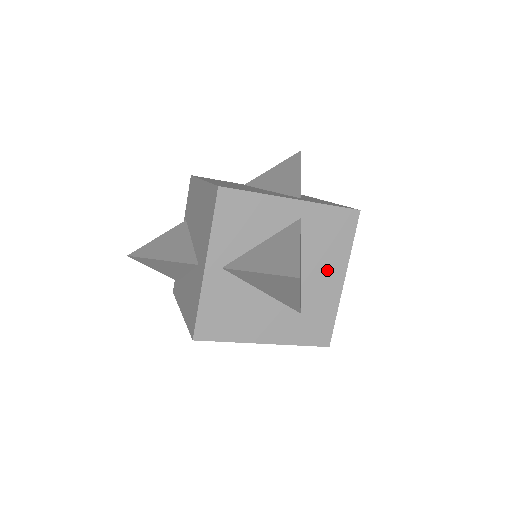
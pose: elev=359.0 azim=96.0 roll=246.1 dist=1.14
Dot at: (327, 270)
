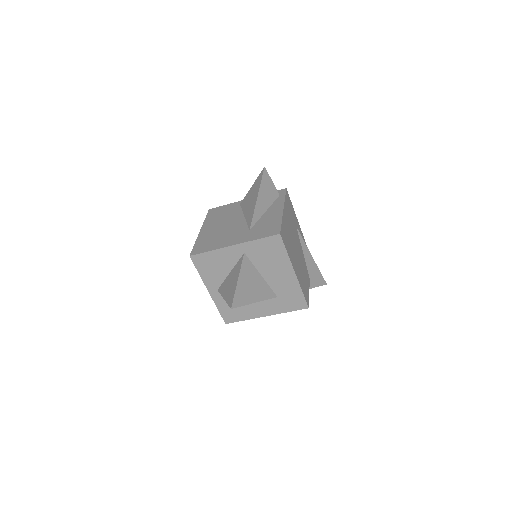
Dot at: (279, 271)
